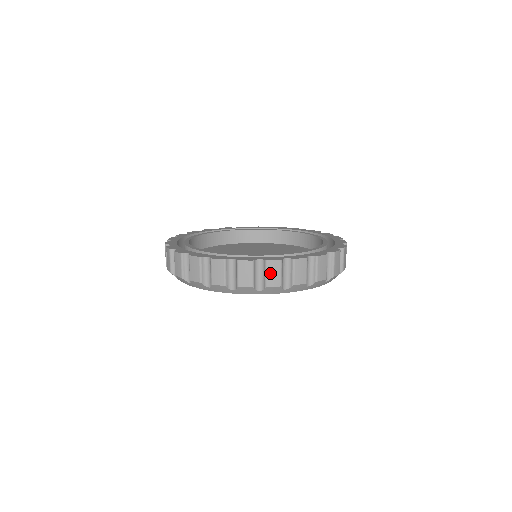
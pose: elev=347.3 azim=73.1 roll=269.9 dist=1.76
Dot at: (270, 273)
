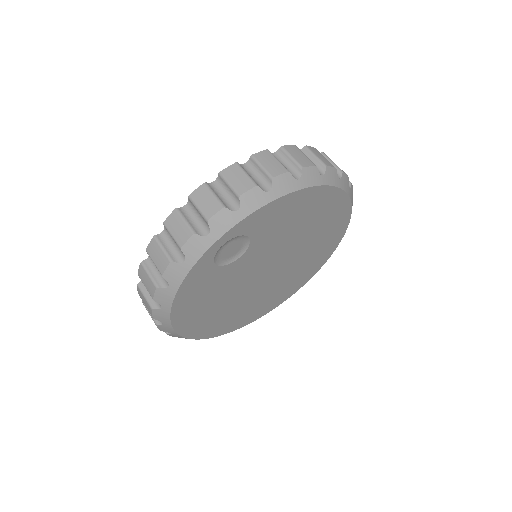
Dot at: occluded
